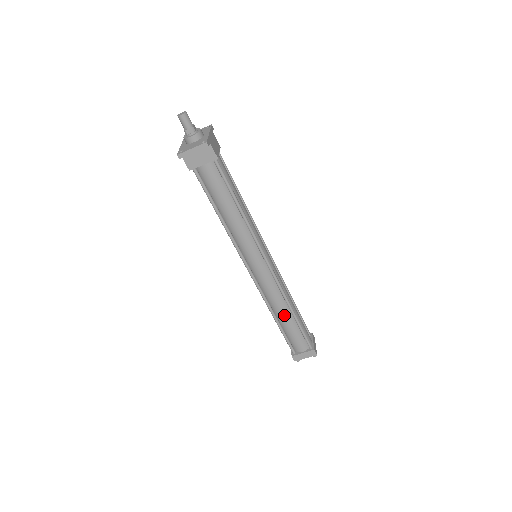
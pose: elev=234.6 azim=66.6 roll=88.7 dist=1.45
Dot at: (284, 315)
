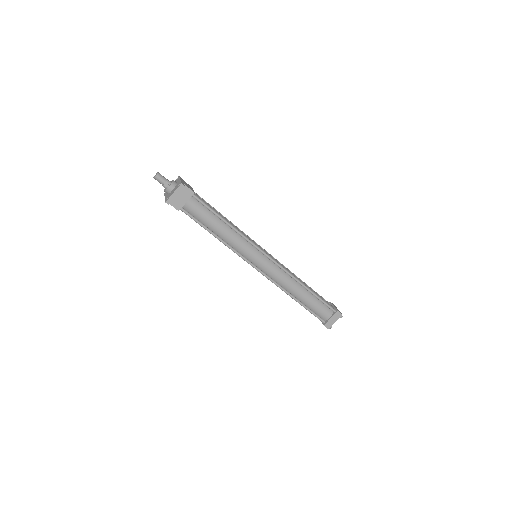
Dot at: (300, 292)
